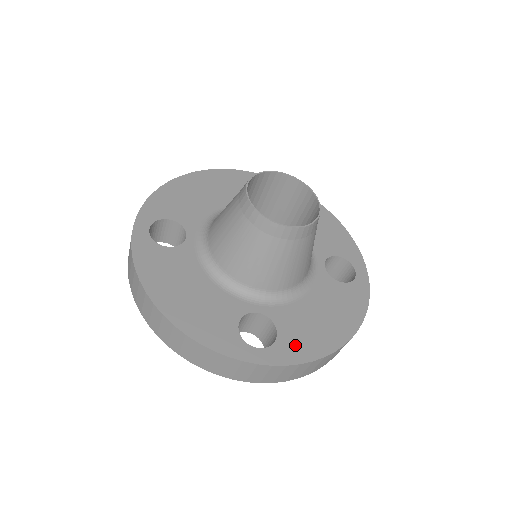
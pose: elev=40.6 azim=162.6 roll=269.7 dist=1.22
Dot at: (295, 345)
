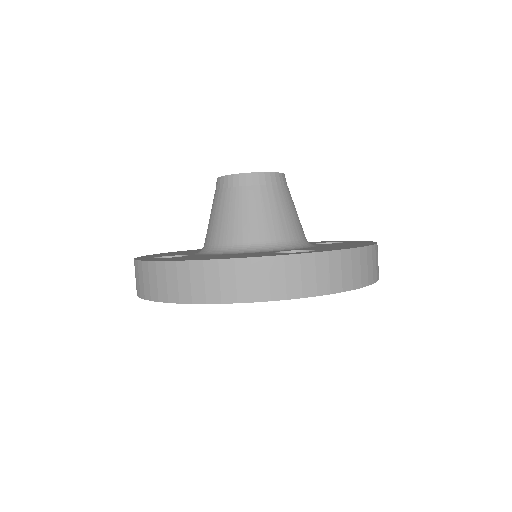
Dot at: (335, 248)
